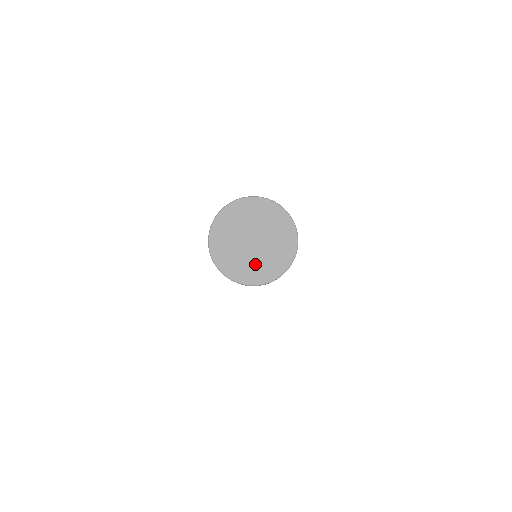
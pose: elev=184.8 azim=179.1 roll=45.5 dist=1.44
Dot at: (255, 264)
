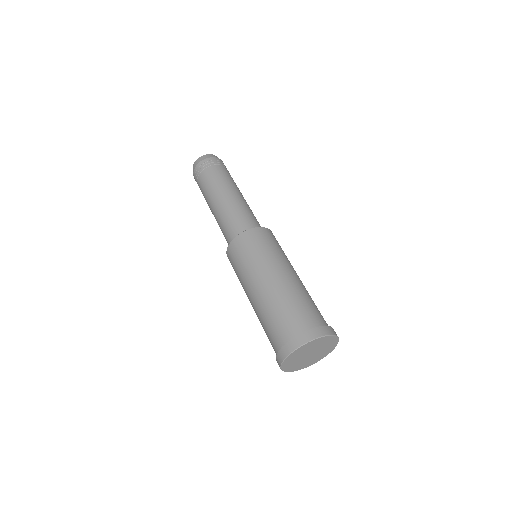
Dot at: (305, 363)
